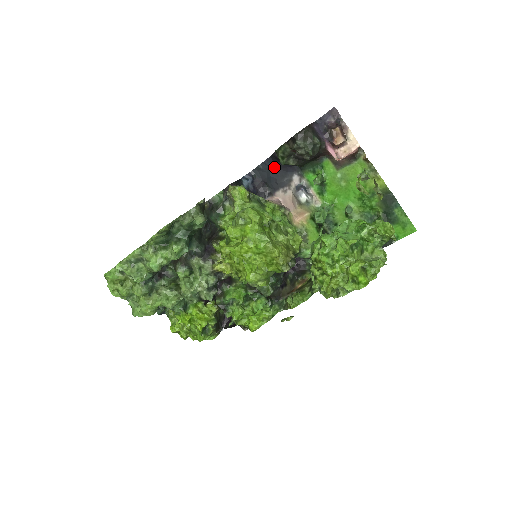
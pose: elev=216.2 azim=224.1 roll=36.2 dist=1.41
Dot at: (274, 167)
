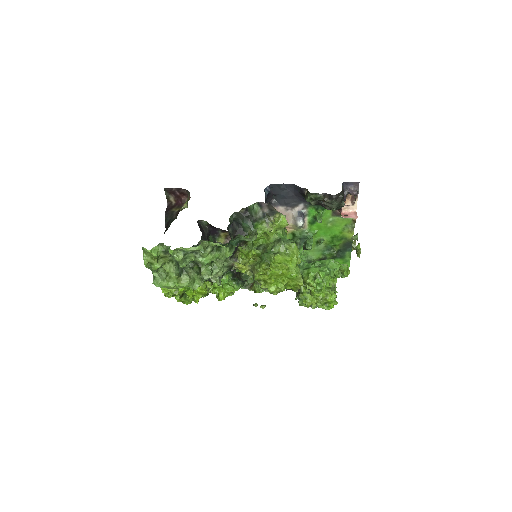
Dot at: (291, 192)
